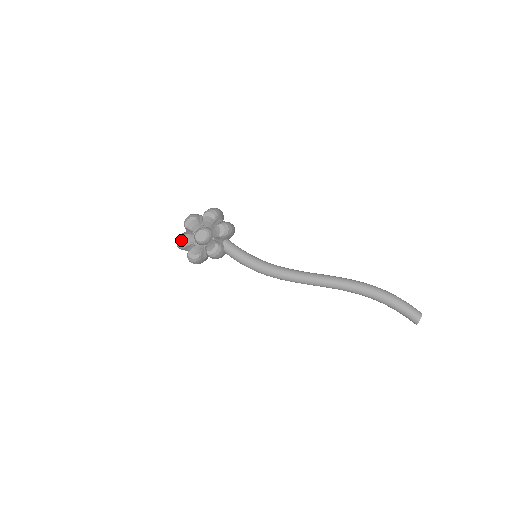
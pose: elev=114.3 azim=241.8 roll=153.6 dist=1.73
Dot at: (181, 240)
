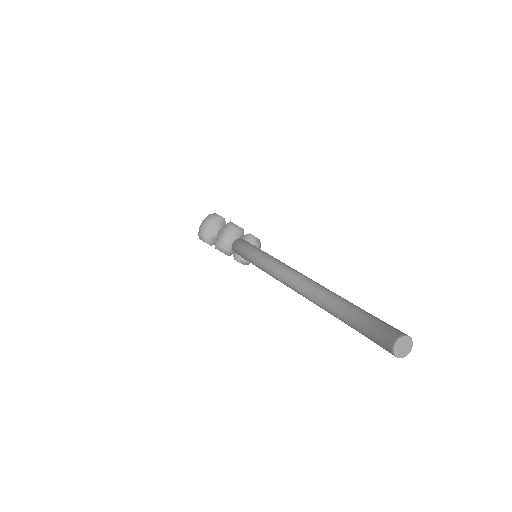
Dot at: occluded
